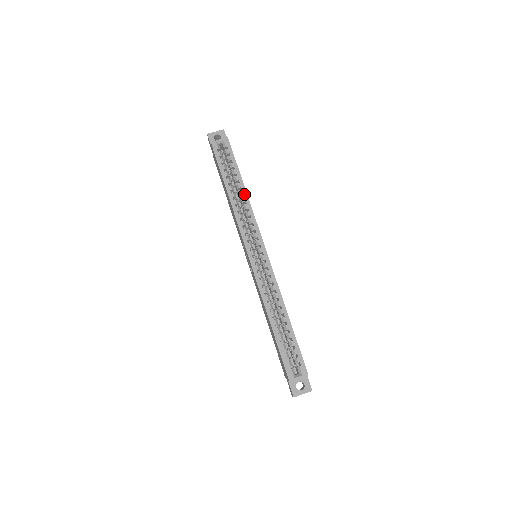
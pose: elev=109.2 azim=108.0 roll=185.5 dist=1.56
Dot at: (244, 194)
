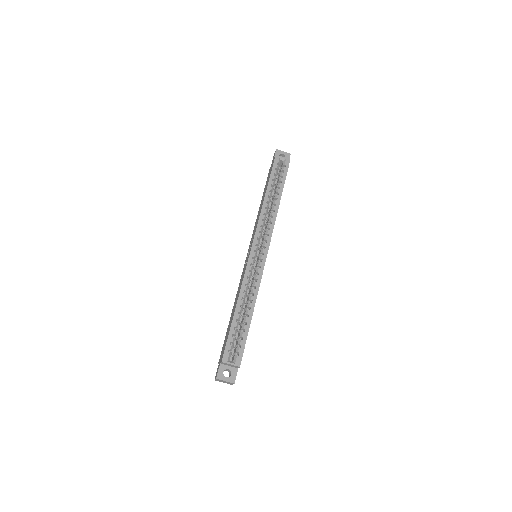
Dot at: (277, 204)
